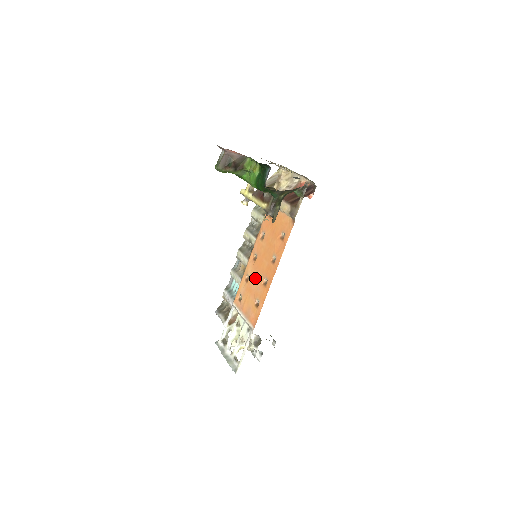
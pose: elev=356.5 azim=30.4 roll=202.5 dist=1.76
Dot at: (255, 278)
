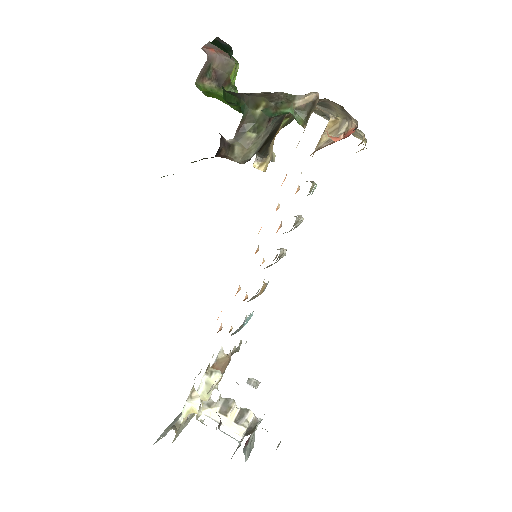
Dot at: occluded
